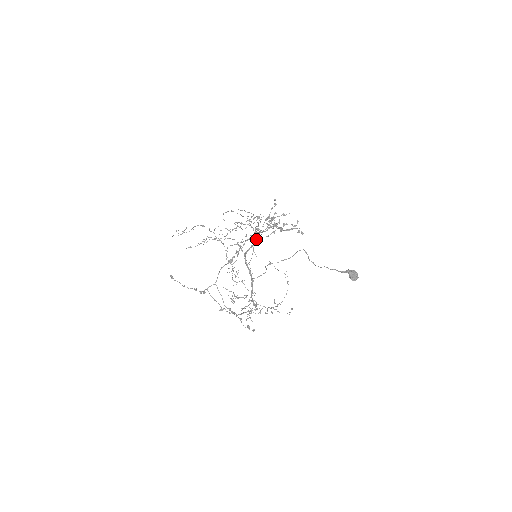
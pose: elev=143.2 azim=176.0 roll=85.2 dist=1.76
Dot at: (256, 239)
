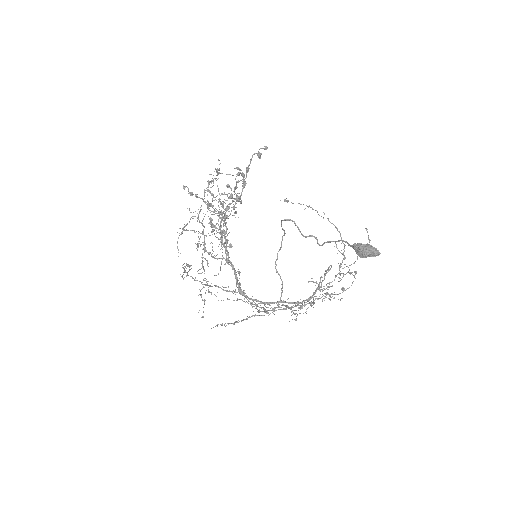
Dot at: occluded
